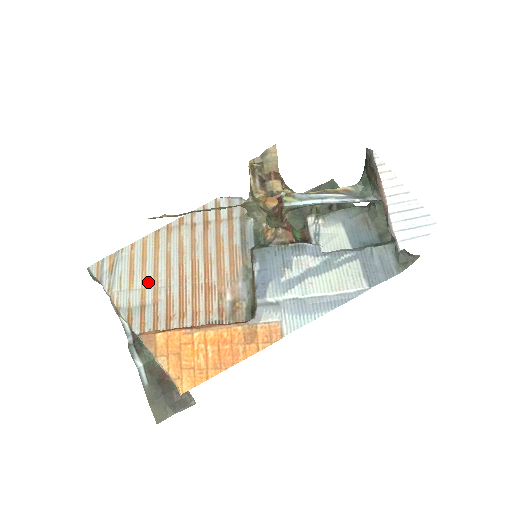
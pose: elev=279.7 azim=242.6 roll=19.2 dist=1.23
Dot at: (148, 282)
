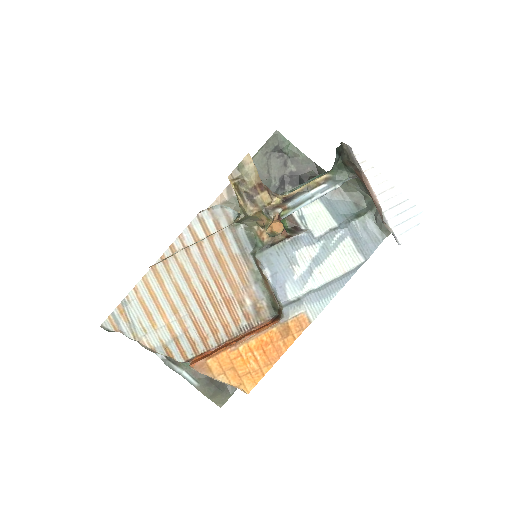
Dot at: (169, 317)
